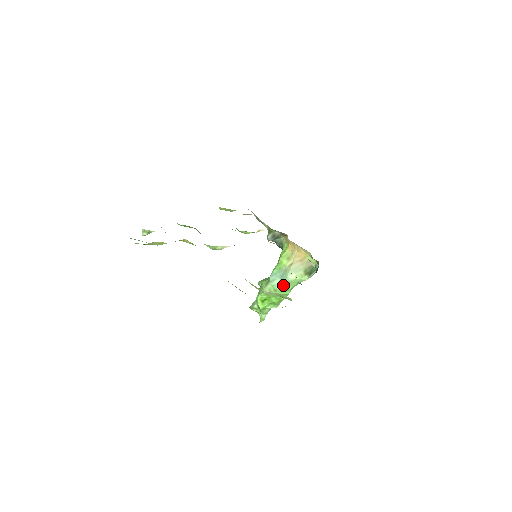
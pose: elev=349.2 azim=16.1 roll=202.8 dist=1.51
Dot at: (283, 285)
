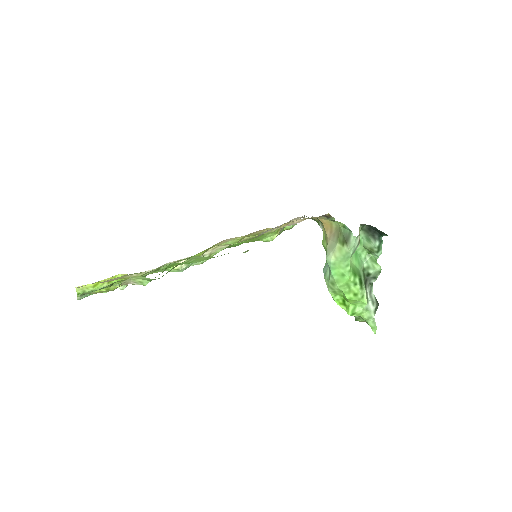
Dot at: (331, 272)
